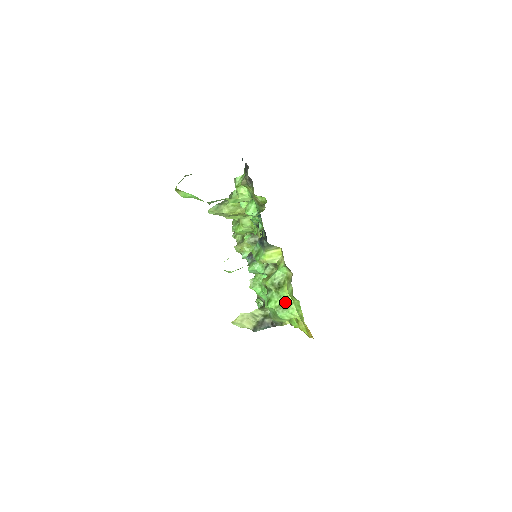
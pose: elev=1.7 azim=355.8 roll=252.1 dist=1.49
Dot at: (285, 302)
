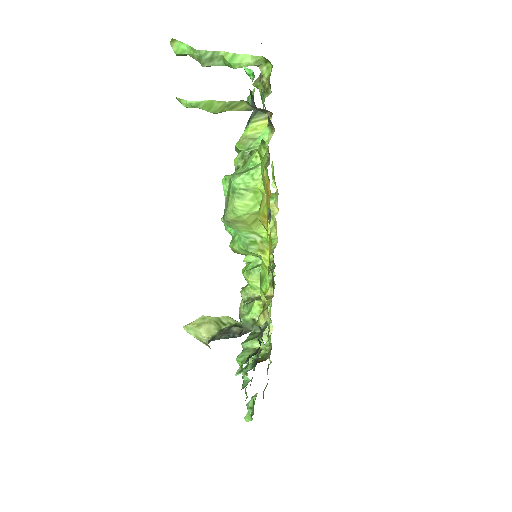
Dot at: (250, 168)
